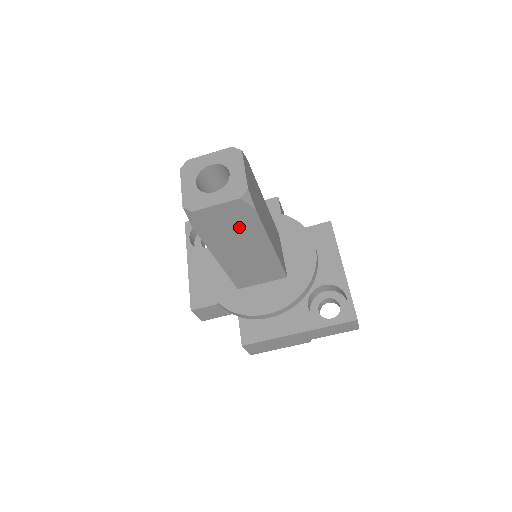
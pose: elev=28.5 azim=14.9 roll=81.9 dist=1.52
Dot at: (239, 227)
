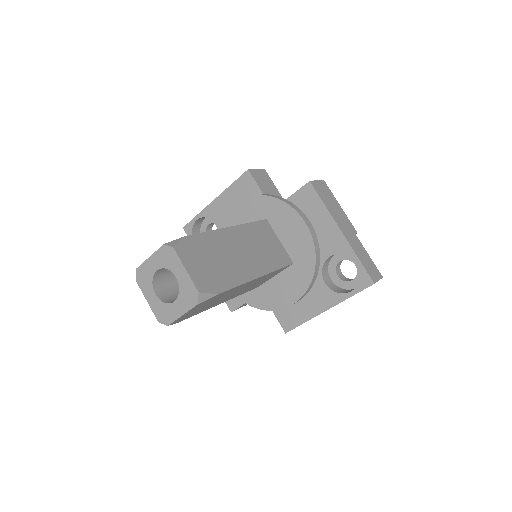
Dot at: (216, 299)
